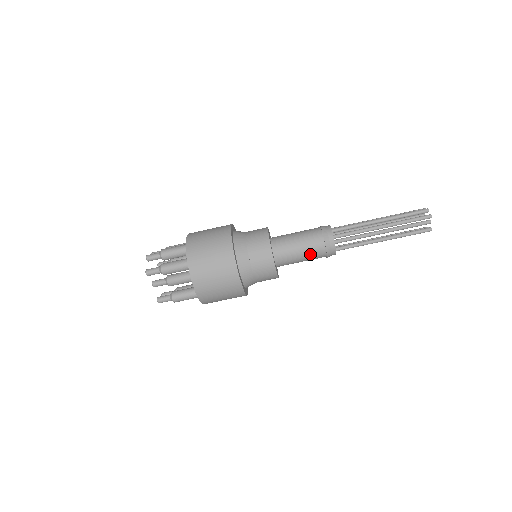
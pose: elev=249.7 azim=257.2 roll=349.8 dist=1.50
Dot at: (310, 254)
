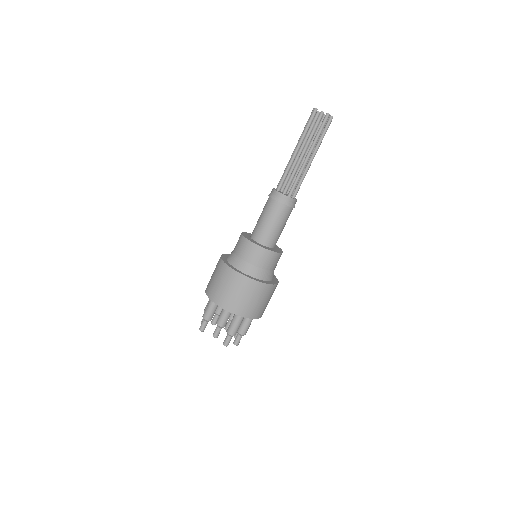
Dot at: (273, 215)
